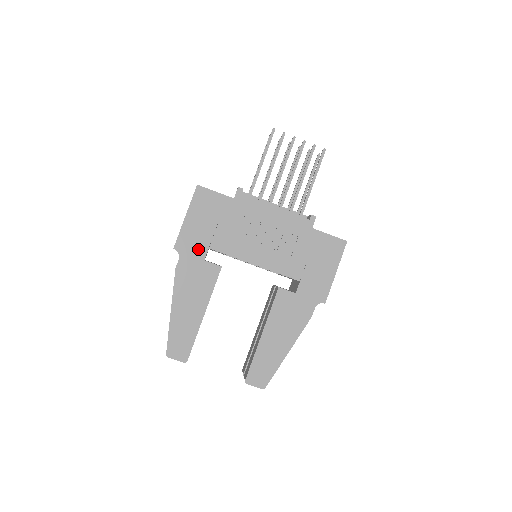
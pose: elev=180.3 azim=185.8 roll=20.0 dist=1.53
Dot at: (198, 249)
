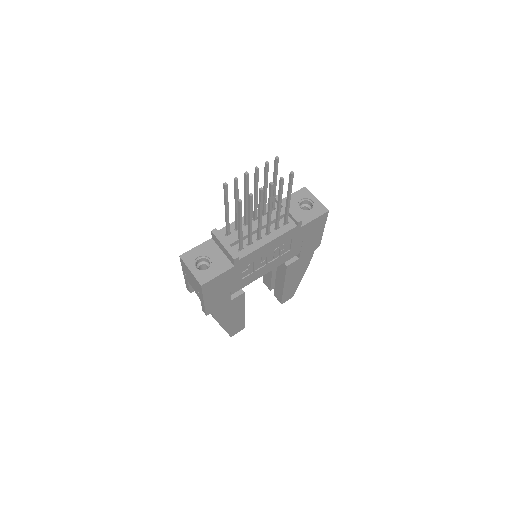
Dot at: (223, 302)
